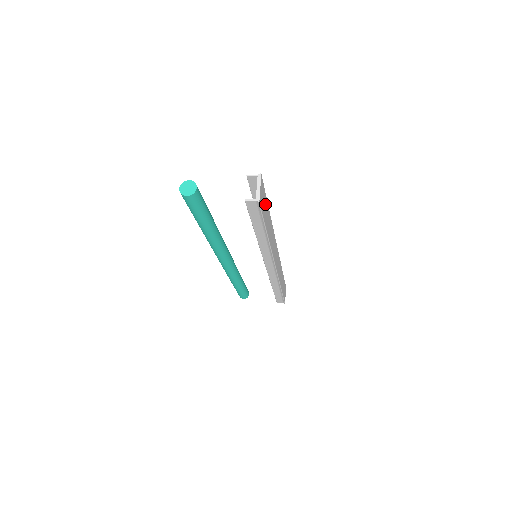
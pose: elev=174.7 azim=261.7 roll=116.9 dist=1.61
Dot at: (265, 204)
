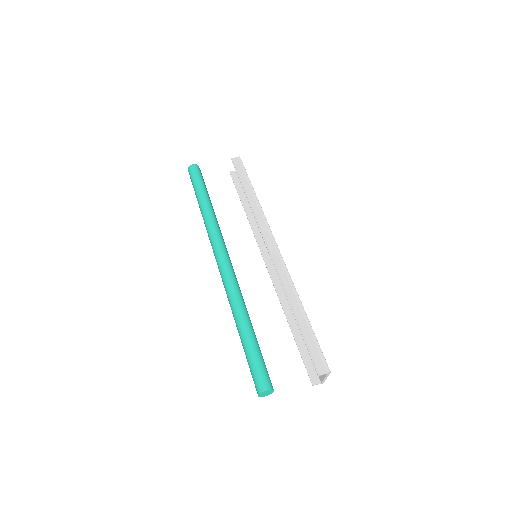
Dot at: occluded
